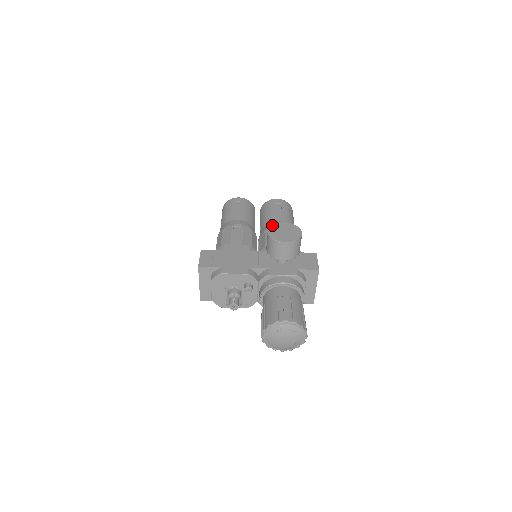
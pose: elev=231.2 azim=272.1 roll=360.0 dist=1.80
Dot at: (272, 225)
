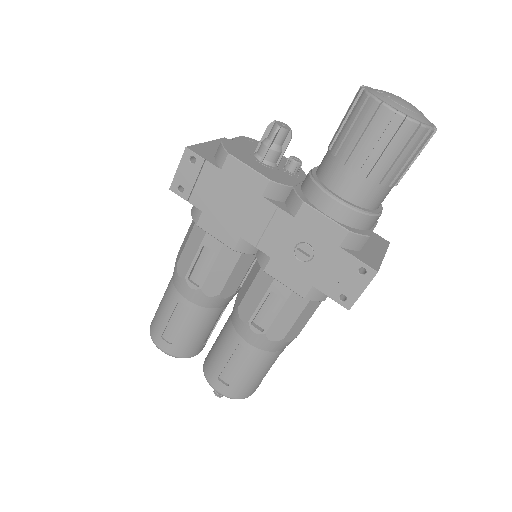
Dot at: occluded
